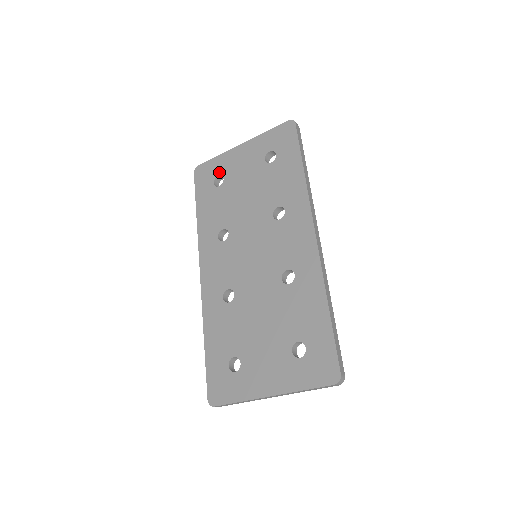
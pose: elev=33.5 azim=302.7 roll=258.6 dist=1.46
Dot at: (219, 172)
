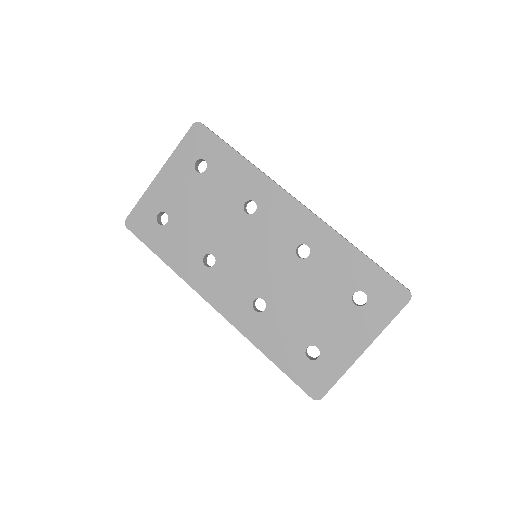
Dot at: (156, 211)
